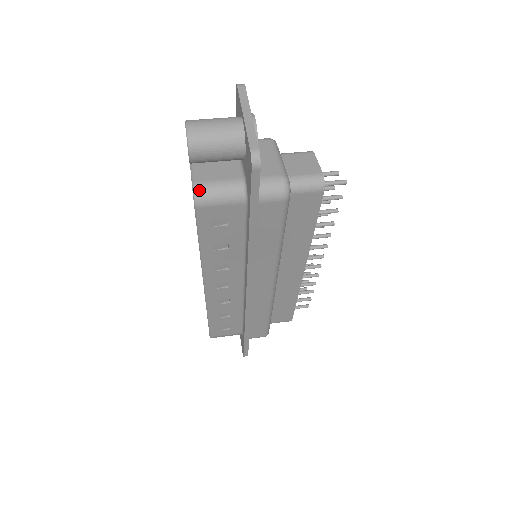
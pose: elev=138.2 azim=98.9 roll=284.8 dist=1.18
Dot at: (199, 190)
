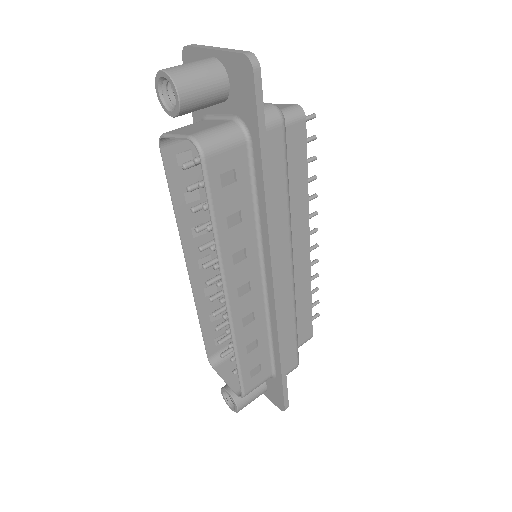
Dot at: (199, 138)
